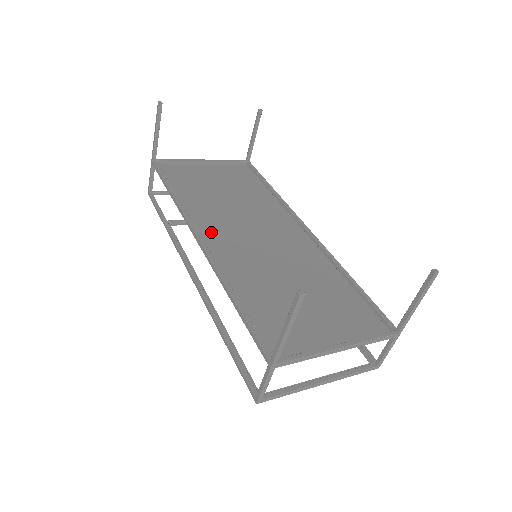
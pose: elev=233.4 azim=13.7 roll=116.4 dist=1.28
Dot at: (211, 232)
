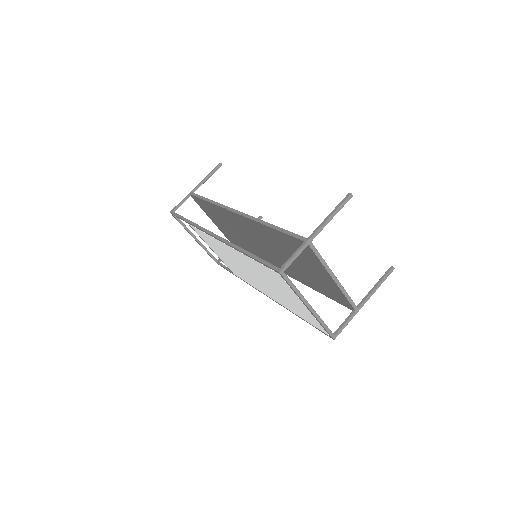
Dot at: (239, 221)
